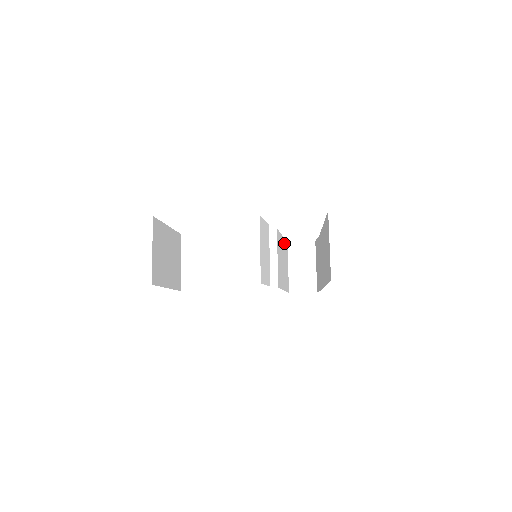
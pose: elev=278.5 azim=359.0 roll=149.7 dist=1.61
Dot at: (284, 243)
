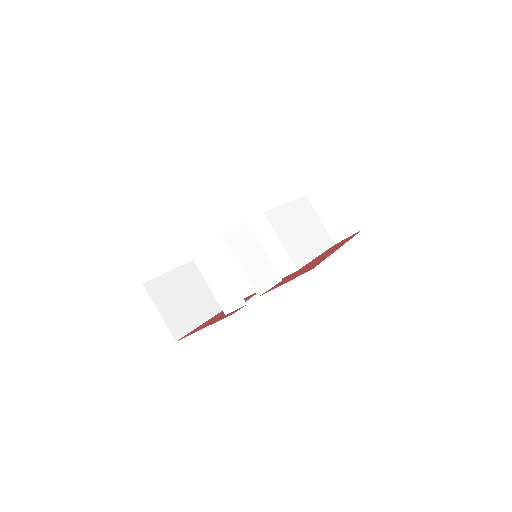
Dot at: (296, 205)
